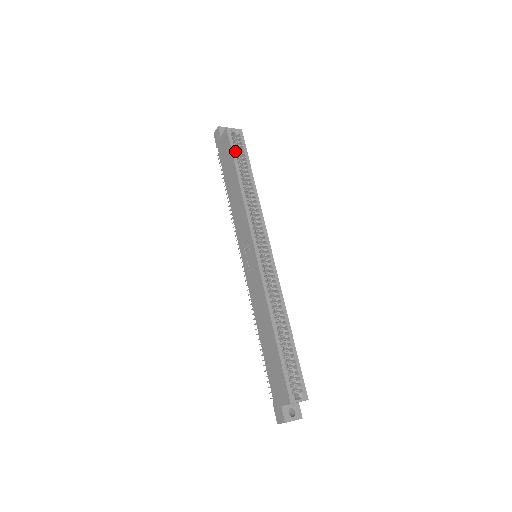
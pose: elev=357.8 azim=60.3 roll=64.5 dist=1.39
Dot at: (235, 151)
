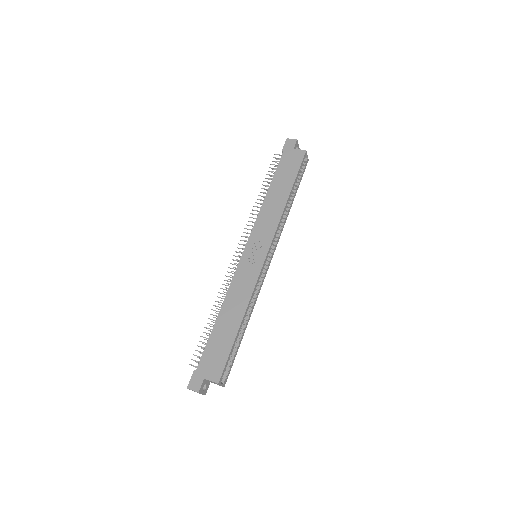
Dot at: occluded
